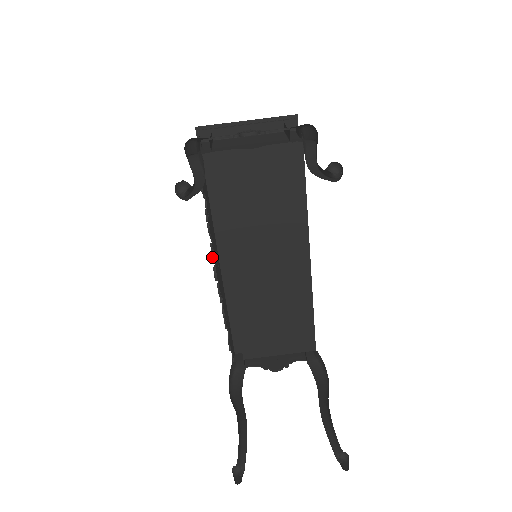
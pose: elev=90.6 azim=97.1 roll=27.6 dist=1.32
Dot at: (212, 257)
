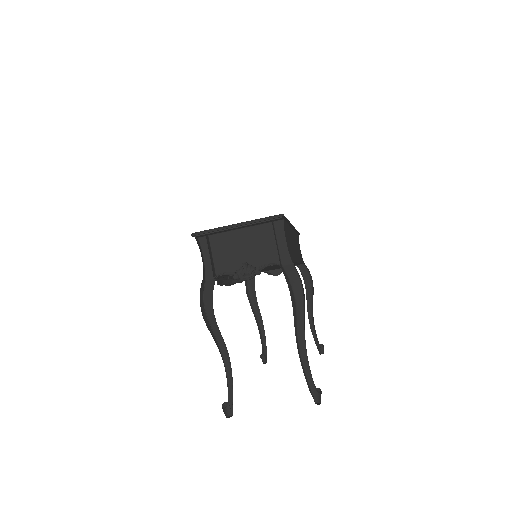
Dot at: occluded
